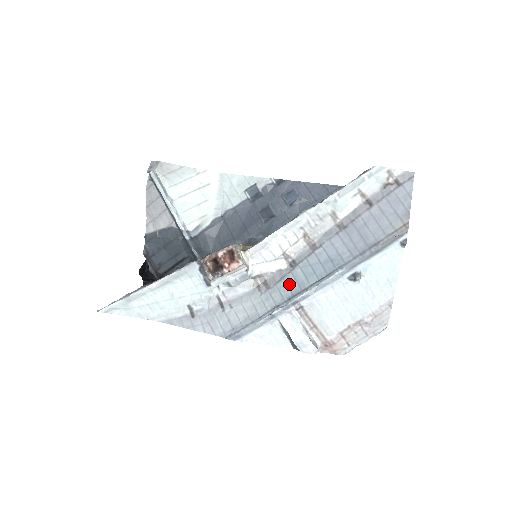
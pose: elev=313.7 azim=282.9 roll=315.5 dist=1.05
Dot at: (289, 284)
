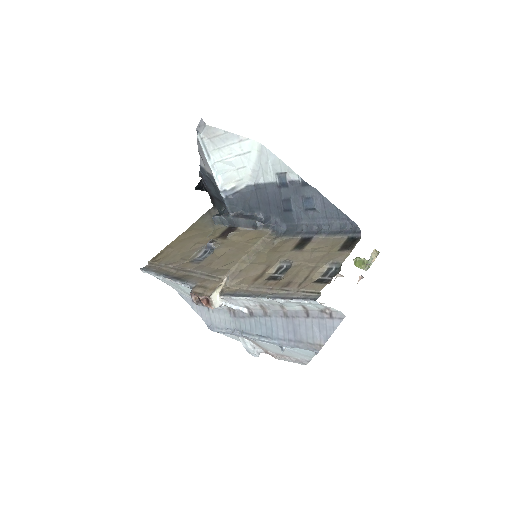
Dot at: (246, 324)
